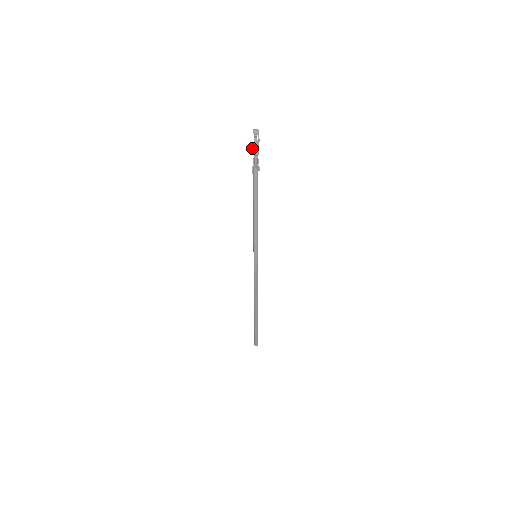
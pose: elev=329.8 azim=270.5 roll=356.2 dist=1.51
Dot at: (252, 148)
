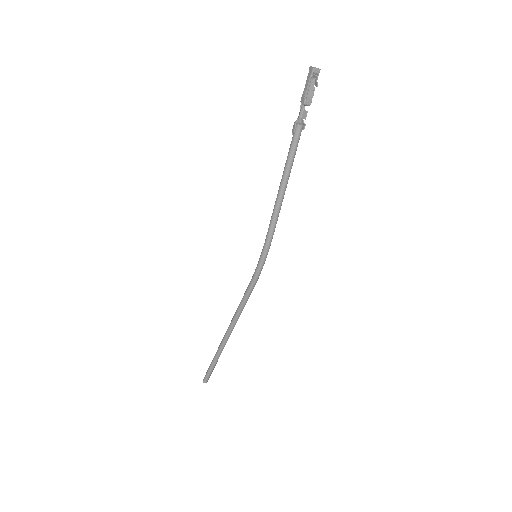
Dot at: (305, 93)
